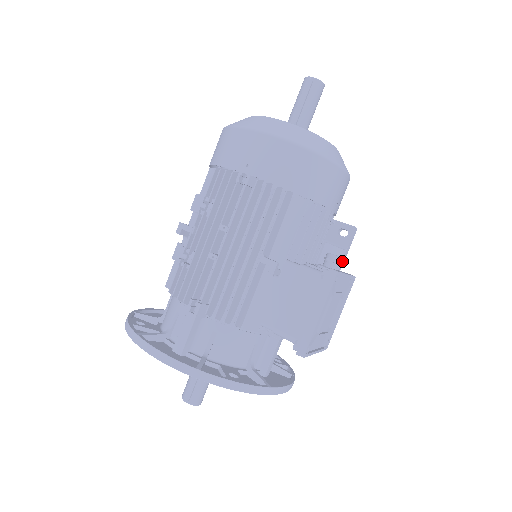
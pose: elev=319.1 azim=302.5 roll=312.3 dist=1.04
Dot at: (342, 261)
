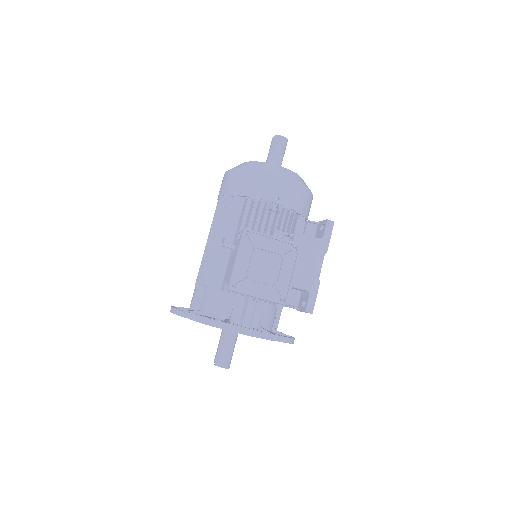
Dot at: (322, 248)
